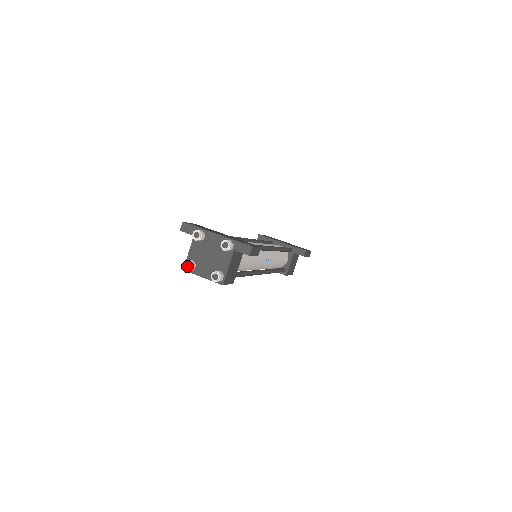
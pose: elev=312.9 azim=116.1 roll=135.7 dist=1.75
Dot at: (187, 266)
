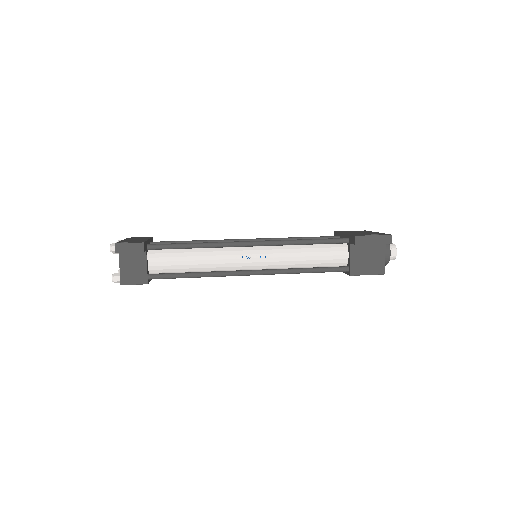
Dot at: occluded
